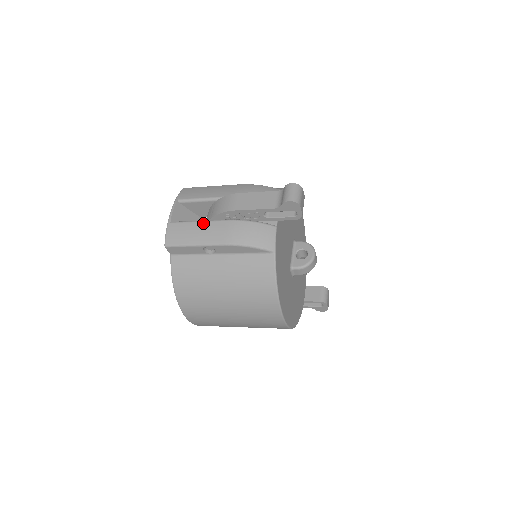
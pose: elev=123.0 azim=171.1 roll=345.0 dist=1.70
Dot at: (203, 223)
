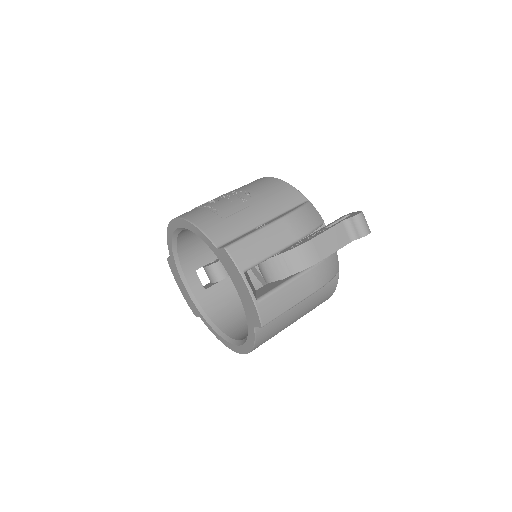
Dot at: (290, 285)
